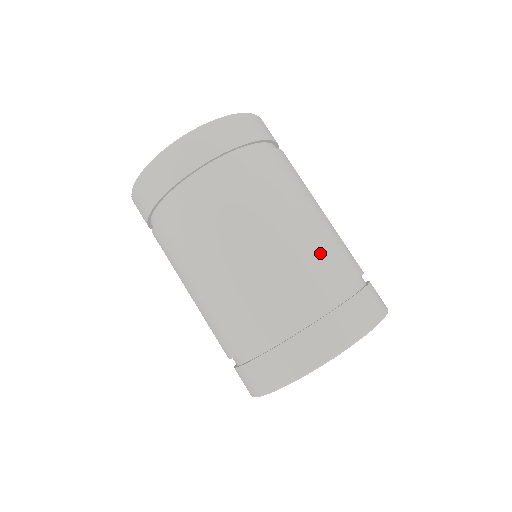
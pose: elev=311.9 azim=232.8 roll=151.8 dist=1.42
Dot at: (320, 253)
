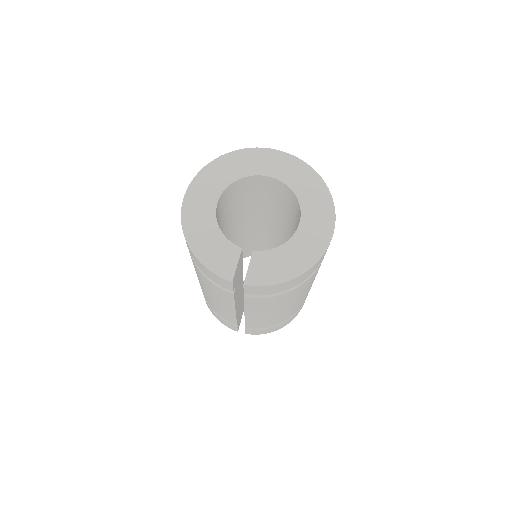
Dot at: occluded
